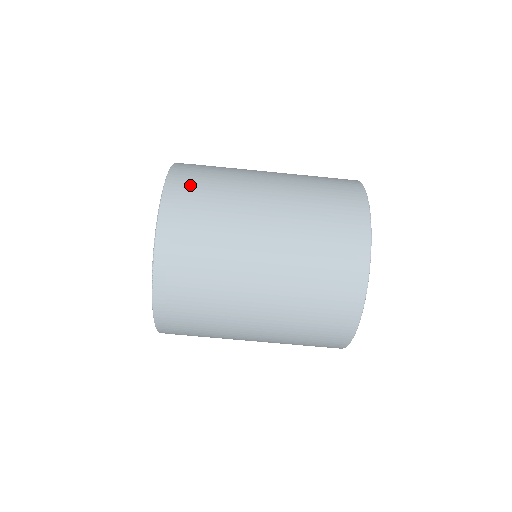
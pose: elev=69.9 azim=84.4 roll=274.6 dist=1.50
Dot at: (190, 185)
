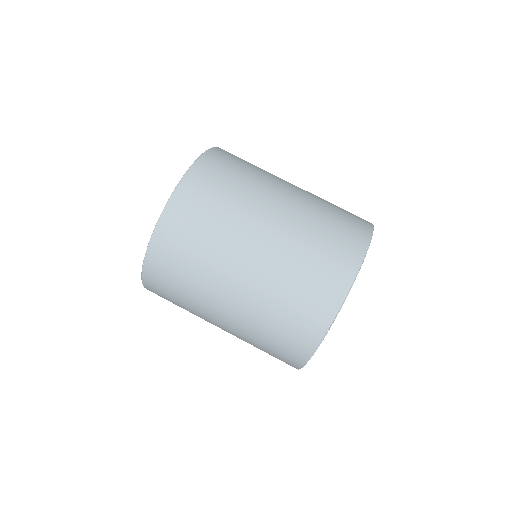
Dot at: occluded
